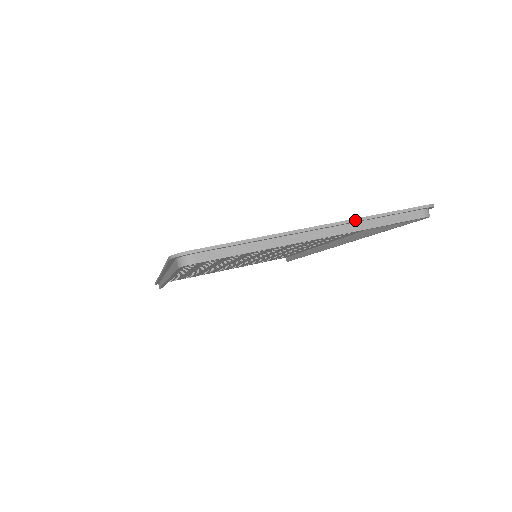
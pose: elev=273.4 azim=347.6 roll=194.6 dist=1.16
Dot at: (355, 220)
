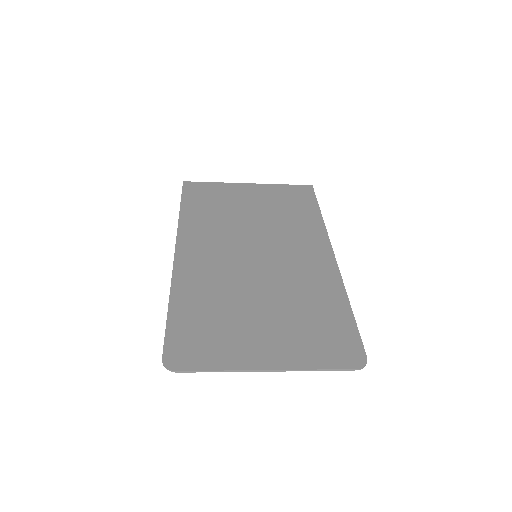
Dot at: (297, 370)
